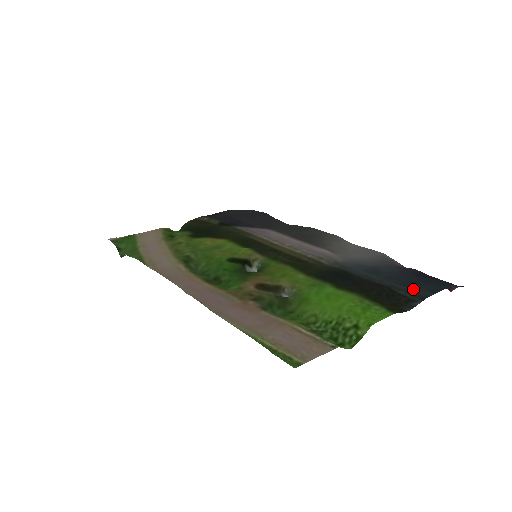
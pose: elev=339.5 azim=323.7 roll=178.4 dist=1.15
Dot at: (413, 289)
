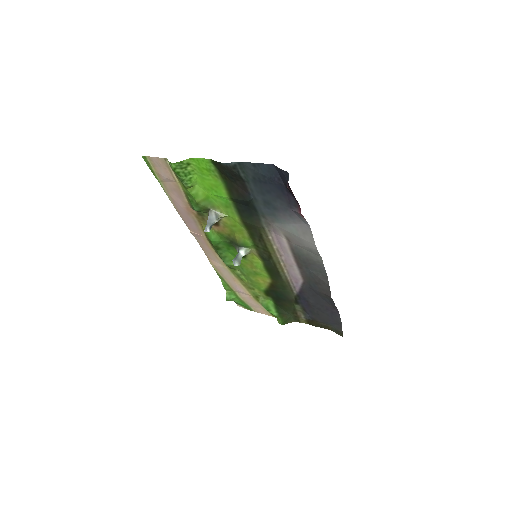
Dot at: (251, 174)
